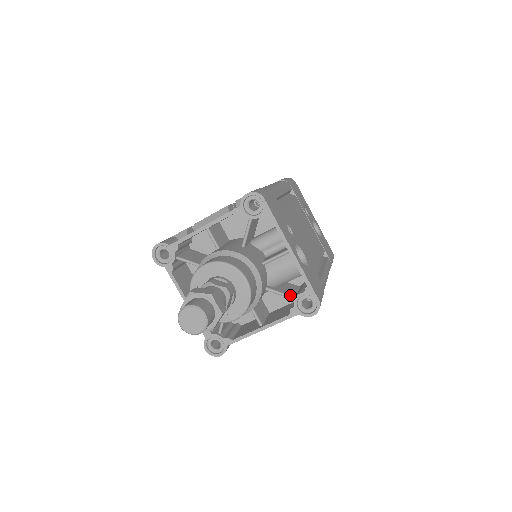
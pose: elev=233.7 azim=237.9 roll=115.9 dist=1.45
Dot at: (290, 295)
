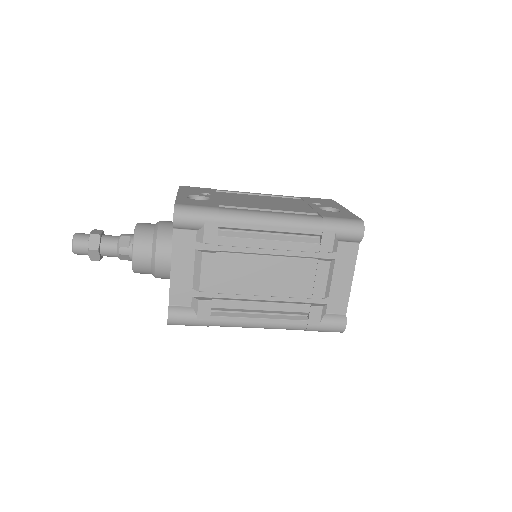
Dot at: occluded
